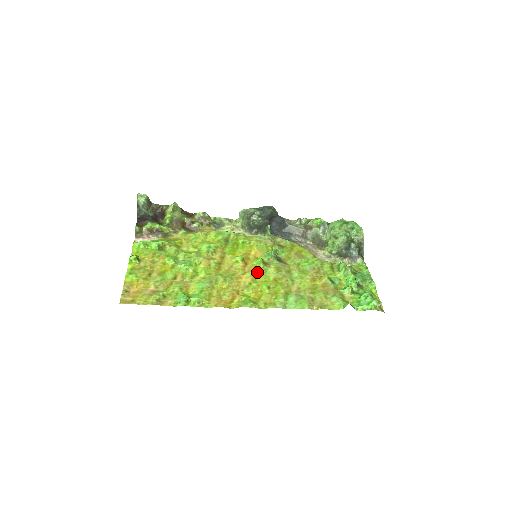
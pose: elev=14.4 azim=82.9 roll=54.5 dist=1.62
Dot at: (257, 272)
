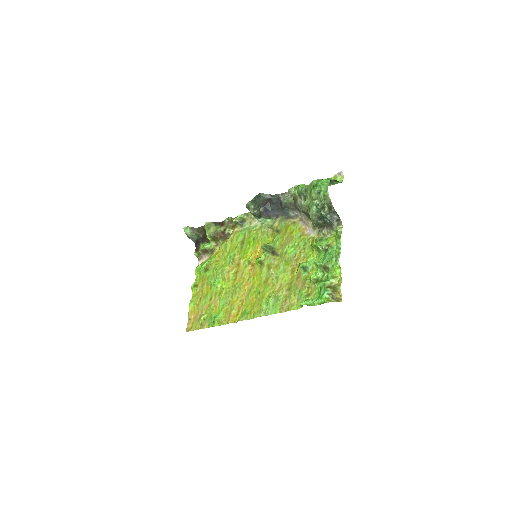
Dot at: (256, 275)
